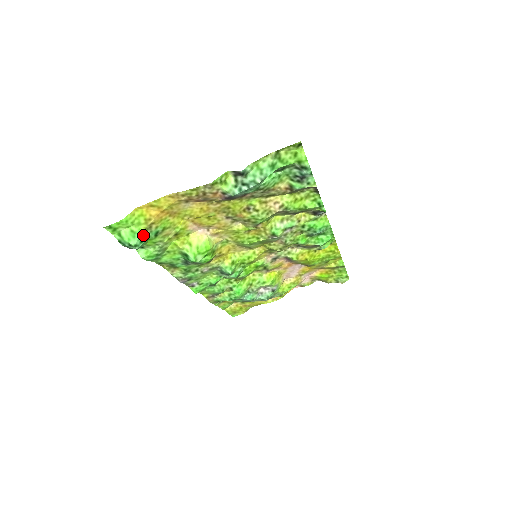
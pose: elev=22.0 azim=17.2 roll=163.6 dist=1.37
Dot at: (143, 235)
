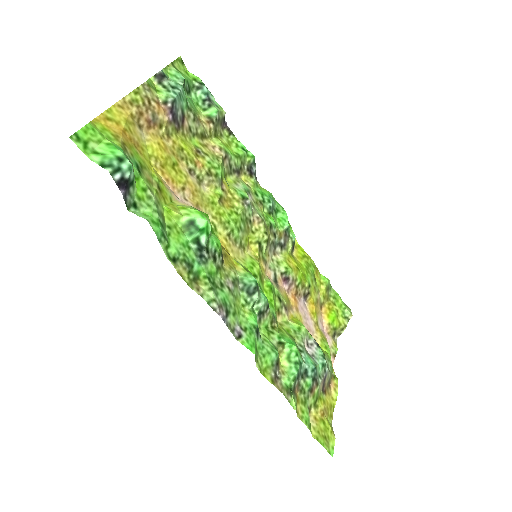
Dot at: occluded
